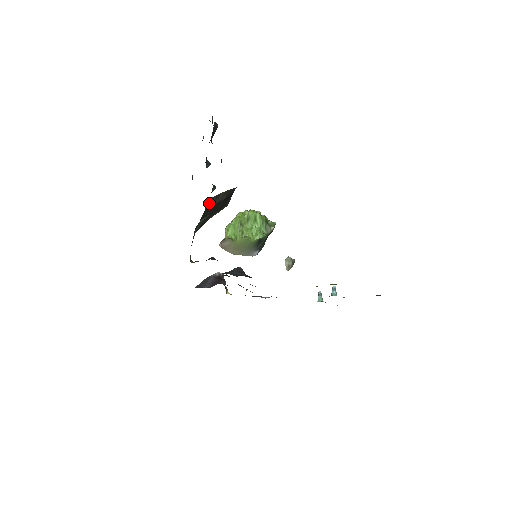
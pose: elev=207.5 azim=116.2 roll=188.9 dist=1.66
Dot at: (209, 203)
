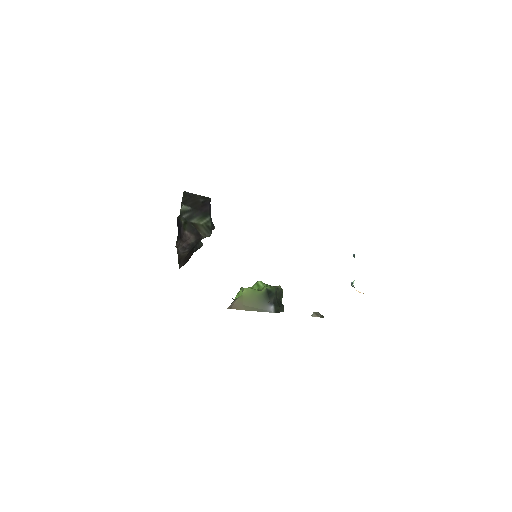
Dot at: (187, 194)
